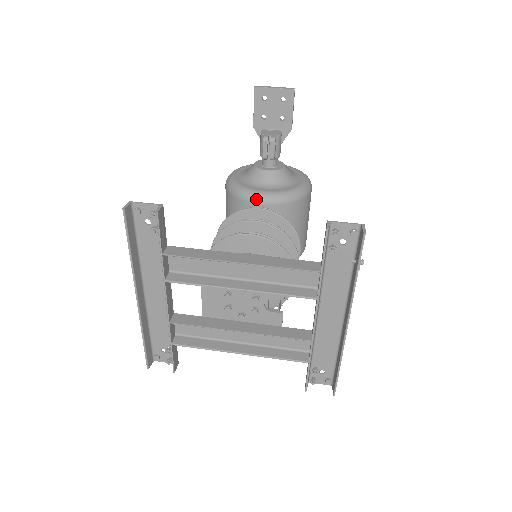
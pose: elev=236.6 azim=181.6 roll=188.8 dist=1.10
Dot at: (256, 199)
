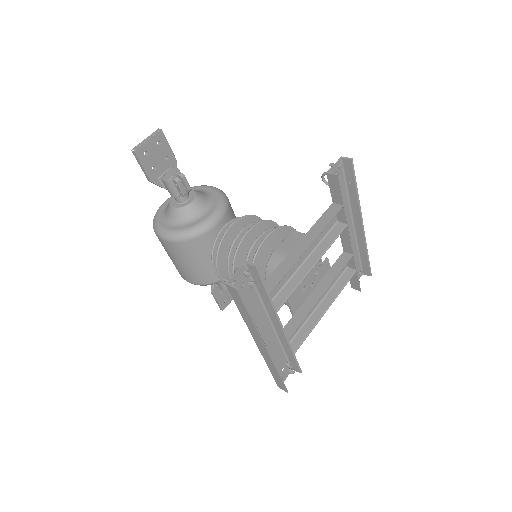
Dot at: (212, 225)
